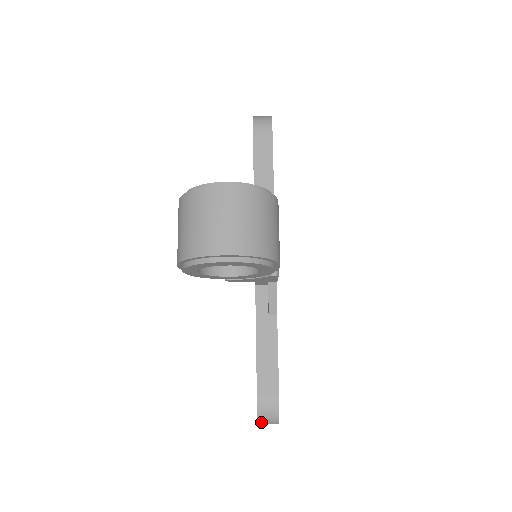
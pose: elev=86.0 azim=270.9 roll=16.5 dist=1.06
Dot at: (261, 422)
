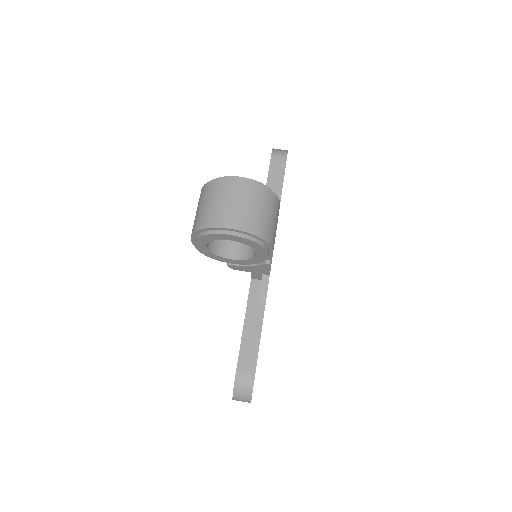
Dot at: (236, 396)
